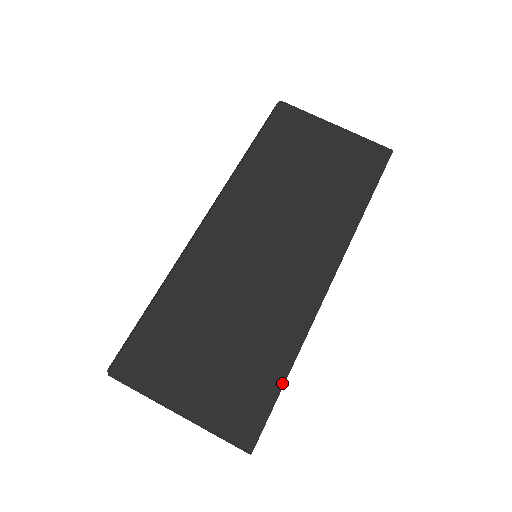
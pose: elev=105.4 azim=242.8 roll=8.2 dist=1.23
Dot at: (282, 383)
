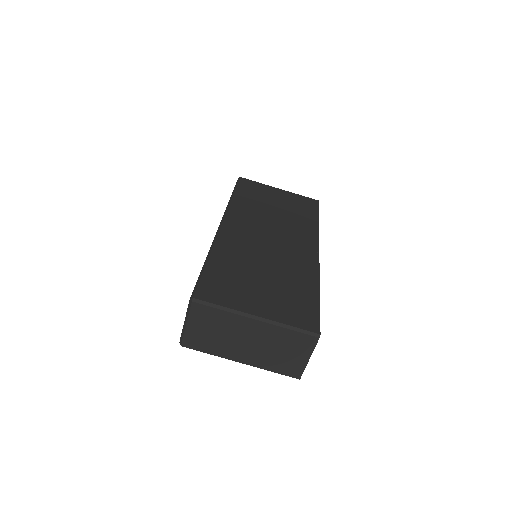
Dot at: (318, 299)
